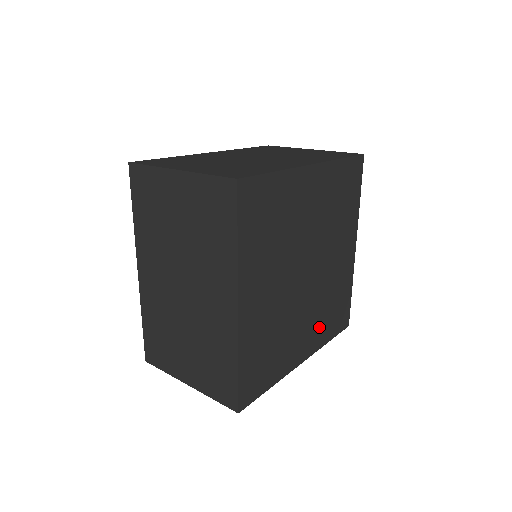
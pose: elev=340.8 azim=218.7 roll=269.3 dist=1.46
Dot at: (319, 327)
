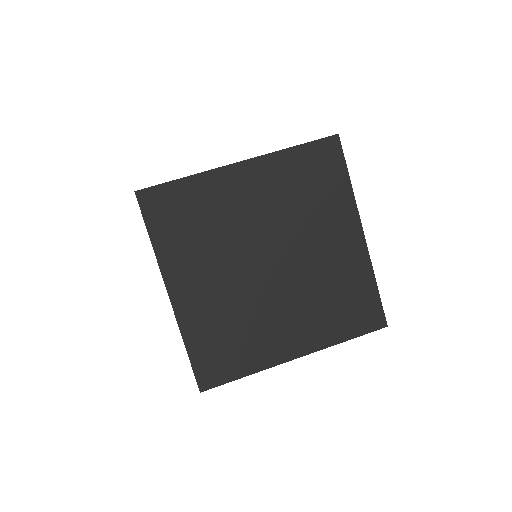
Dot at: (317, 323)
